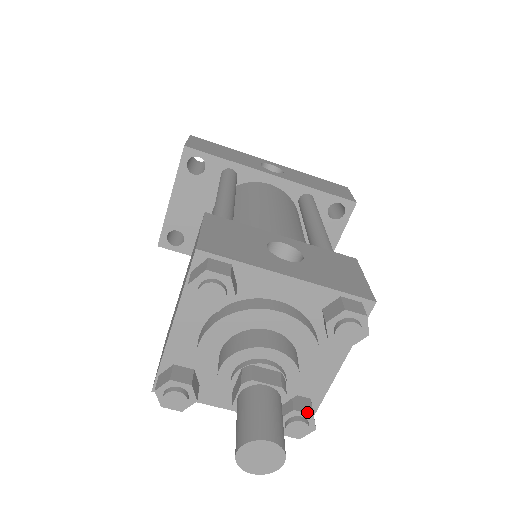
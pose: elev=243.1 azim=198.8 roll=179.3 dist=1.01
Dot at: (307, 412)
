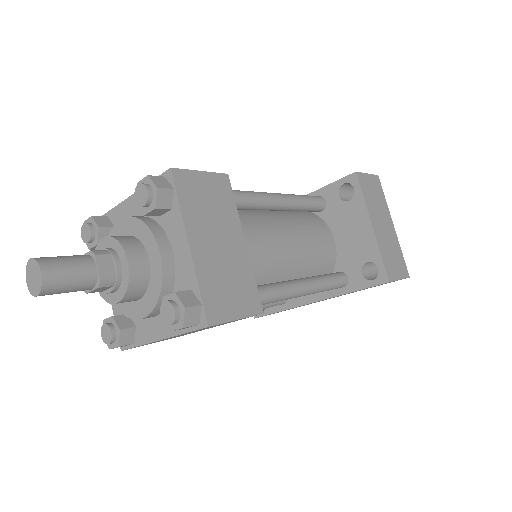
Dot at: (172, 293)
